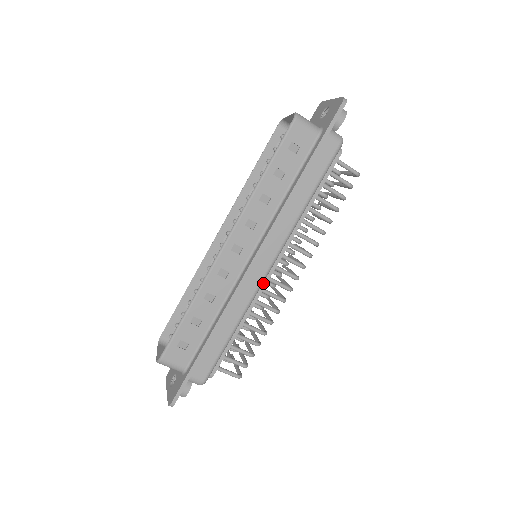
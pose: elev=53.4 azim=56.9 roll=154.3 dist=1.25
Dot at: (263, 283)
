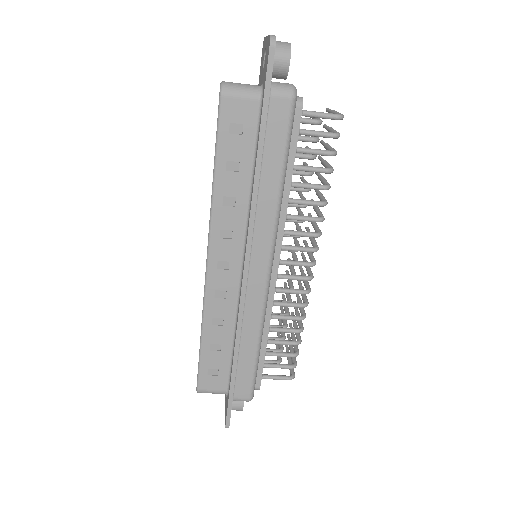
Dot at: (271, 286)
